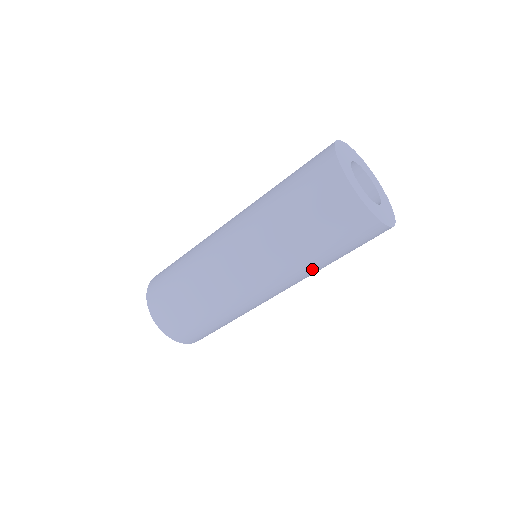
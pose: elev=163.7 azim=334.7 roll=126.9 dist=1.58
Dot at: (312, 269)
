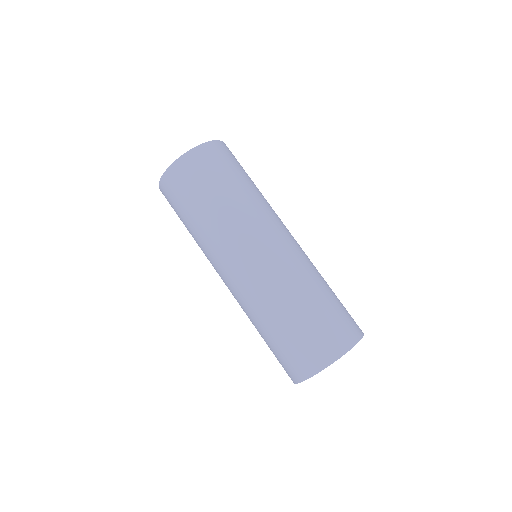
Dot at: occluded
